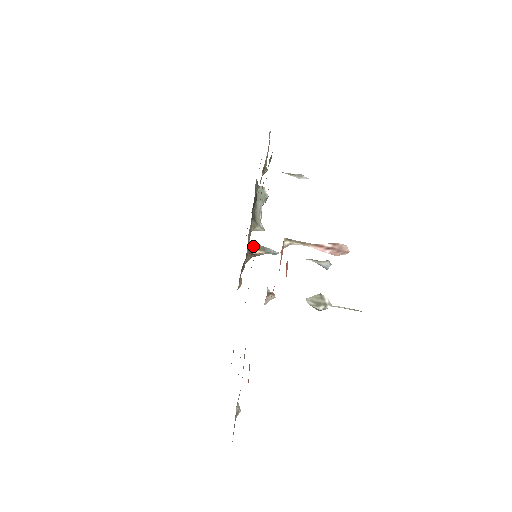
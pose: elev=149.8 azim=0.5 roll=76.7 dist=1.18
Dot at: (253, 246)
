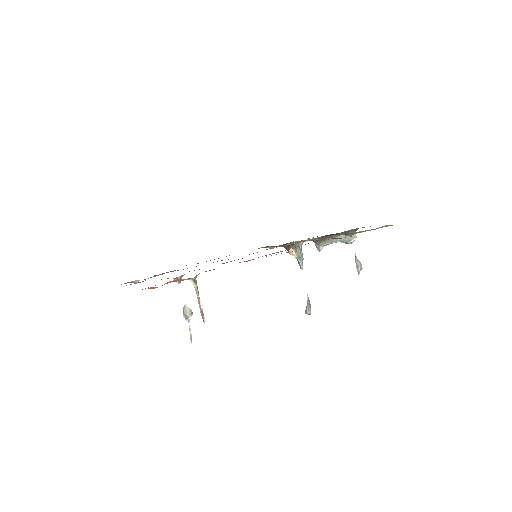
Dot at: (298, 247)
